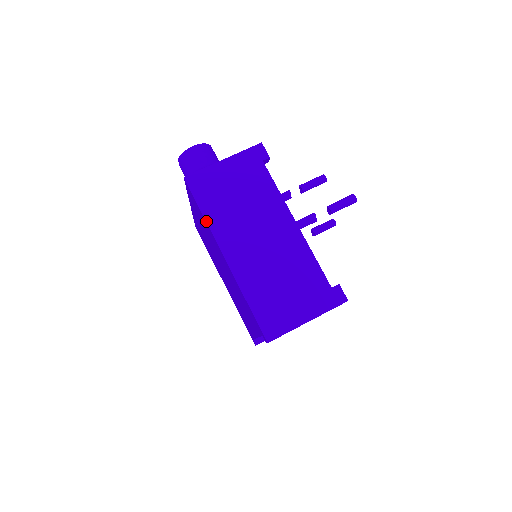
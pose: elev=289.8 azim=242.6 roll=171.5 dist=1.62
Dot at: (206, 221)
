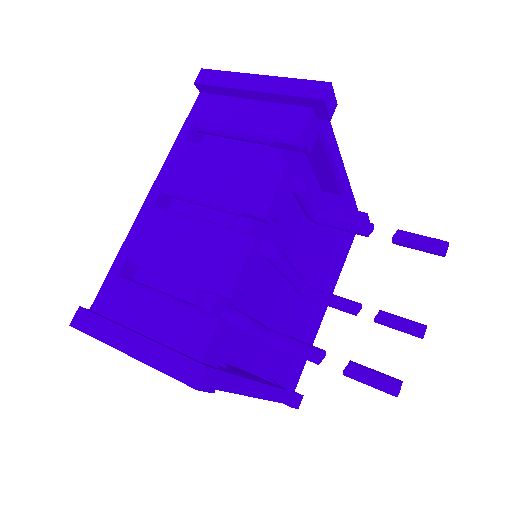
Dot at: occluded
